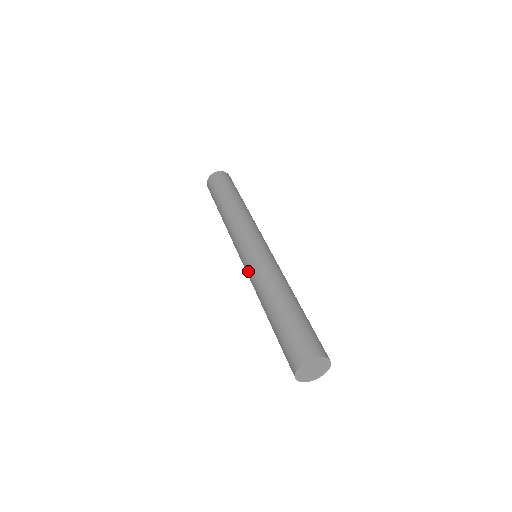
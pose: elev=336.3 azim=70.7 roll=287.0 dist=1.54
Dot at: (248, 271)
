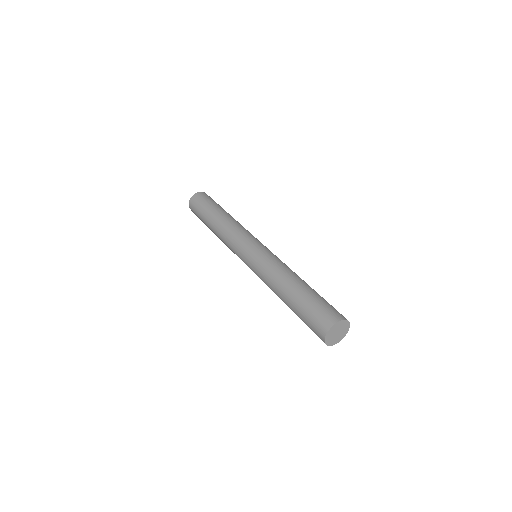
Dot at: (256, 266)
